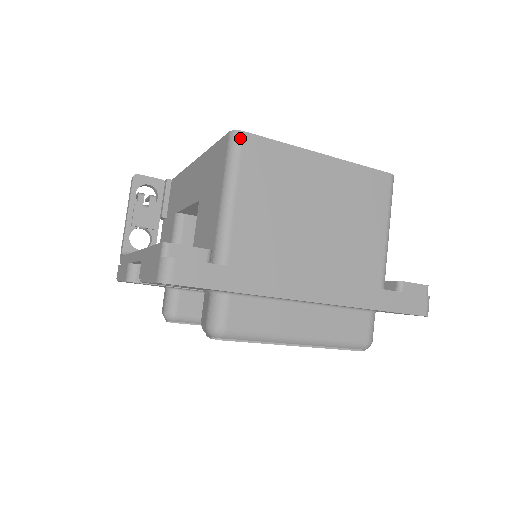
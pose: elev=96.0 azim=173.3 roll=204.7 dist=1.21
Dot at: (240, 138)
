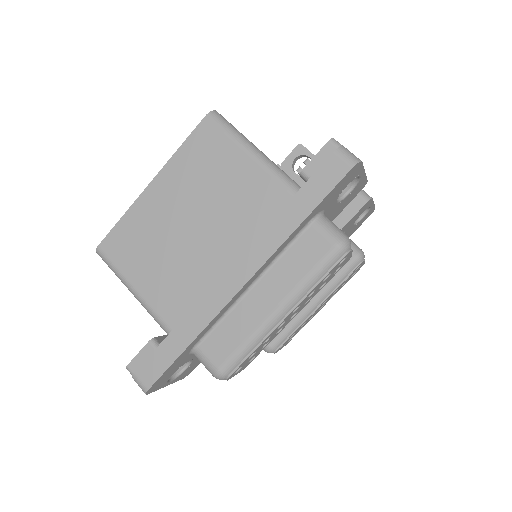
Dot at: (101, 252)
